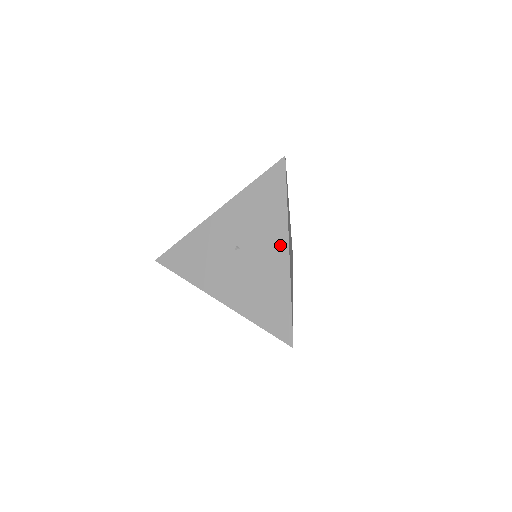
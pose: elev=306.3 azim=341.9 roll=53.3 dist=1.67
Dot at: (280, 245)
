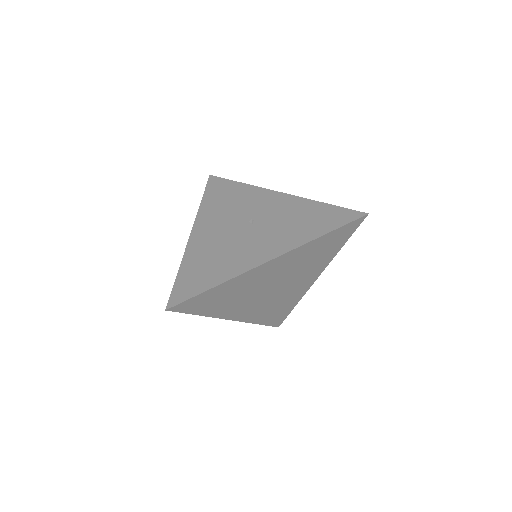
Dot at: (273, 251)
